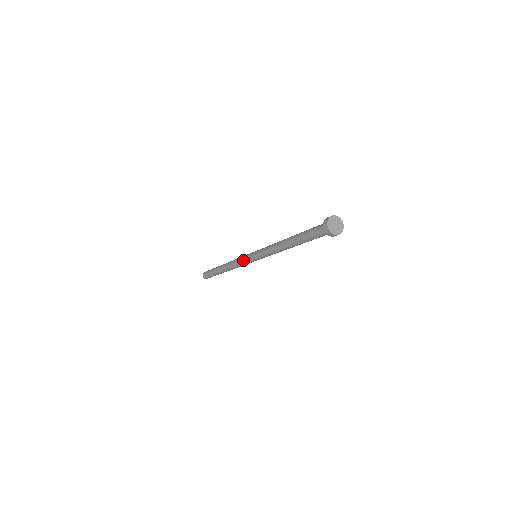
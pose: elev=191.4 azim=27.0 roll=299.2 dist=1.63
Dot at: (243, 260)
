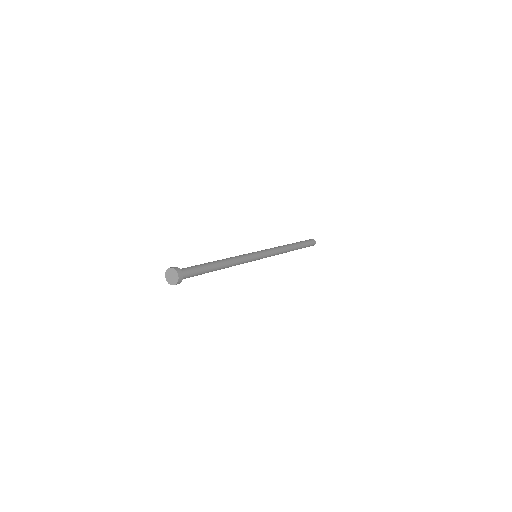
Dot at: occluded
